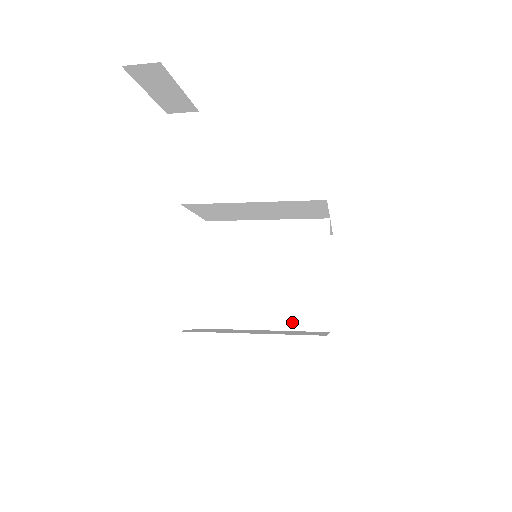
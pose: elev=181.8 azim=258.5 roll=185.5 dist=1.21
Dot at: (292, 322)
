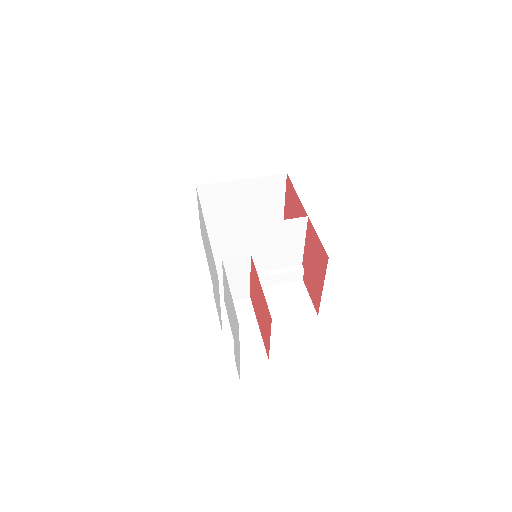
Dot at: (279, 280)
